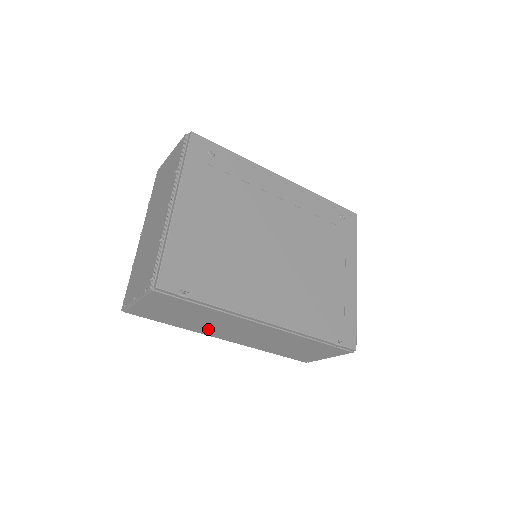
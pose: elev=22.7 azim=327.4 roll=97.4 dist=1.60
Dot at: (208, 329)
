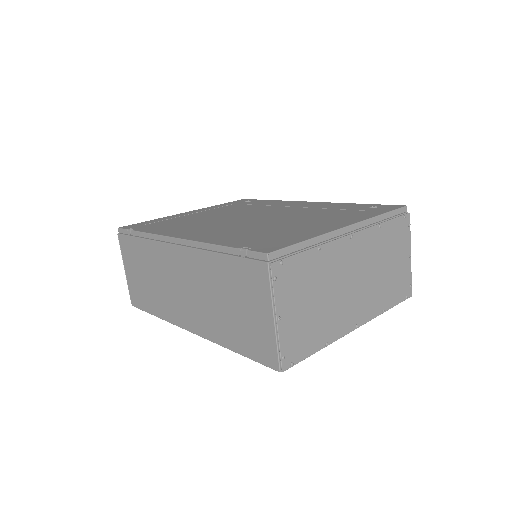
Dot at: (169, 304)
